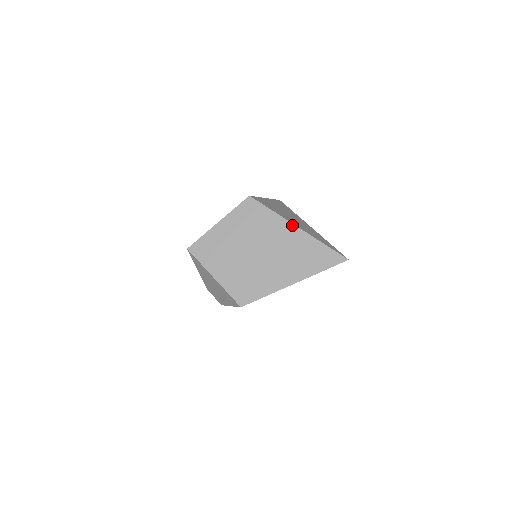
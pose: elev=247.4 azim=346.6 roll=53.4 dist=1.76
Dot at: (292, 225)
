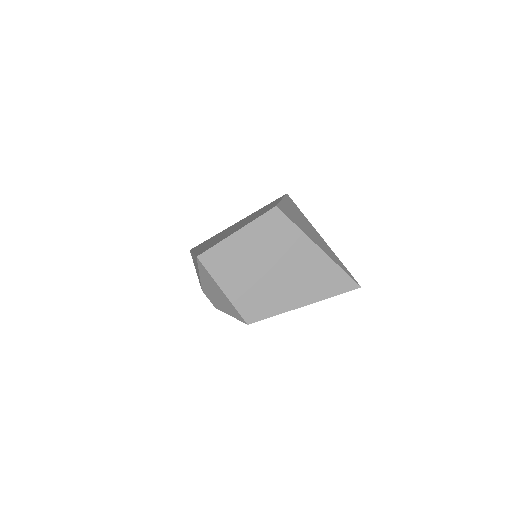
Dot at: (315, 245)
